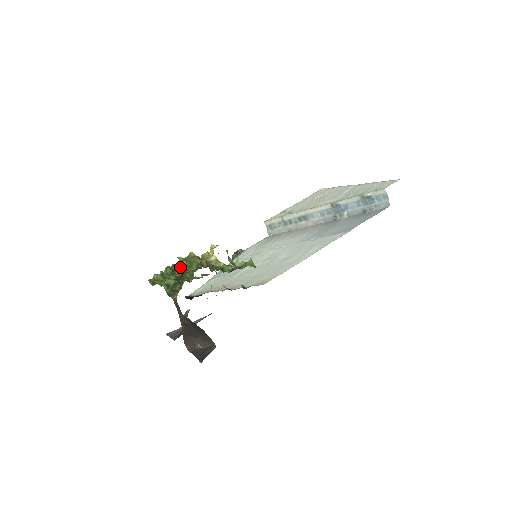
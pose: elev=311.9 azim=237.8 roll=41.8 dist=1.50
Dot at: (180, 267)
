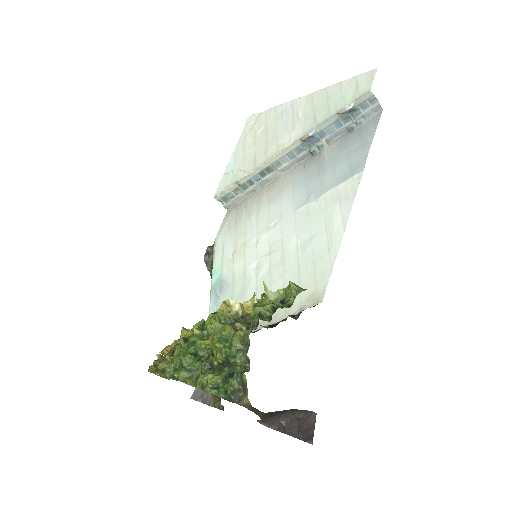
Dot at: (199, 343)
